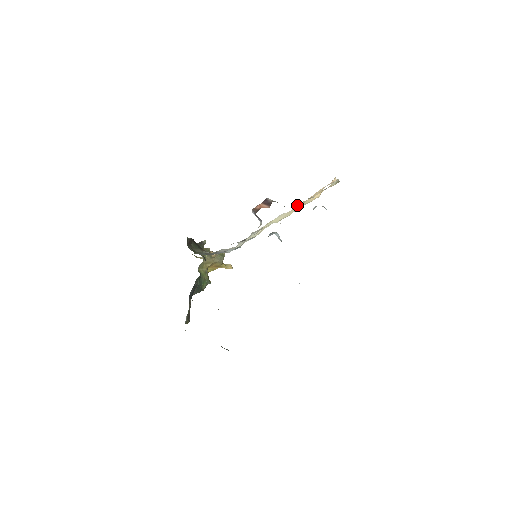
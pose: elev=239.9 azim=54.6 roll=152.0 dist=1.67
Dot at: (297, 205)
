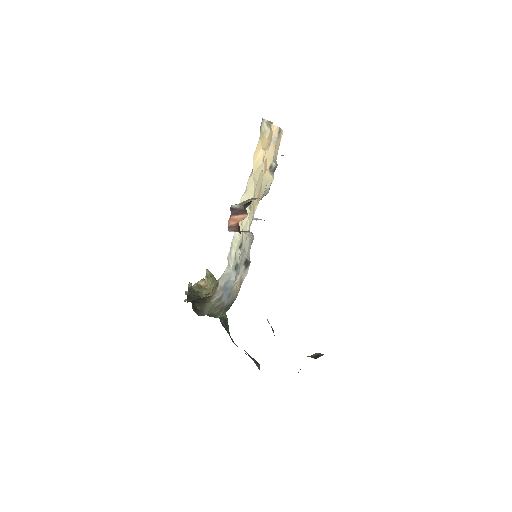
Dot at: (265, 185)
